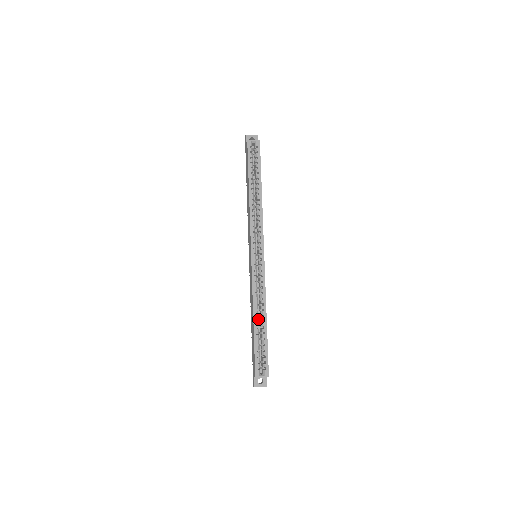
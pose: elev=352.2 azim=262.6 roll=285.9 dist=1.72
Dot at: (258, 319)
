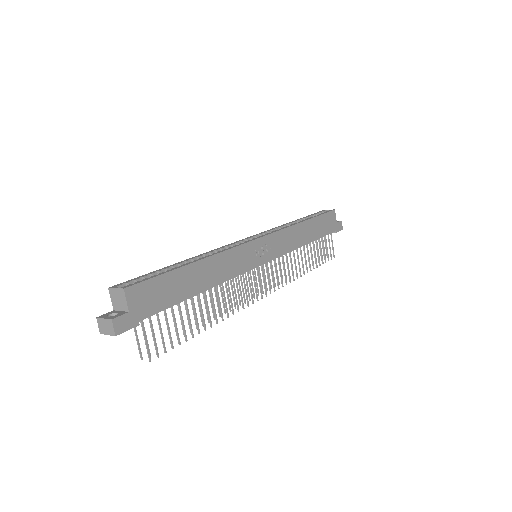
Dot at: occluded
